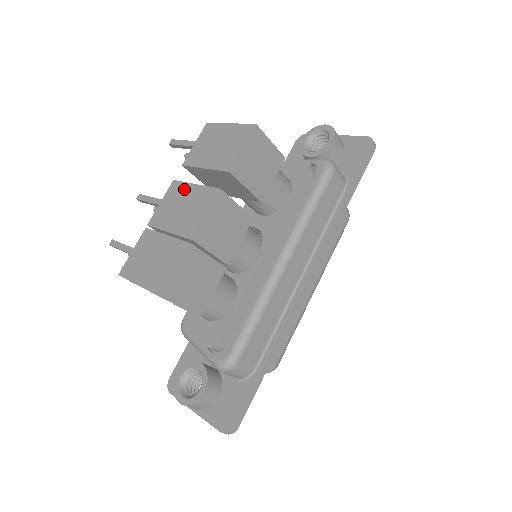
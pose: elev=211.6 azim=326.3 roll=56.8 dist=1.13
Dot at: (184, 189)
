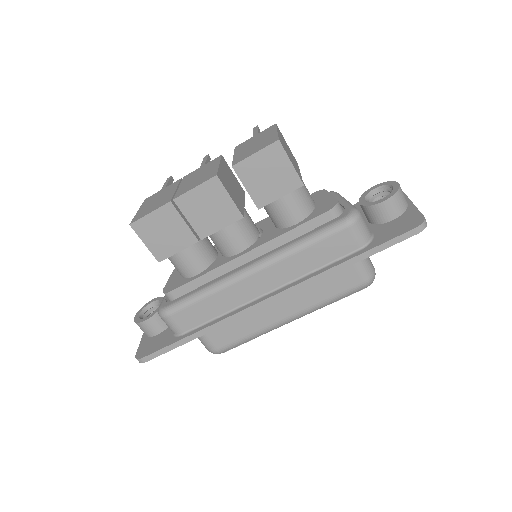
Dot at: (214, 164)
